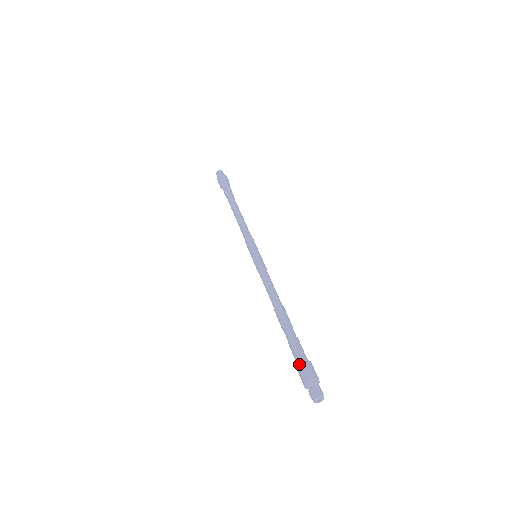
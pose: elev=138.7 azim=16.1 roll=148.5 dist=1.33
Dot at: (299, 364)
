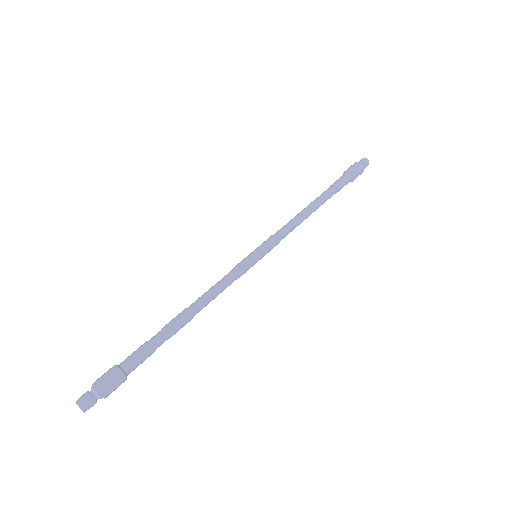
Dot at: (114, 366)
